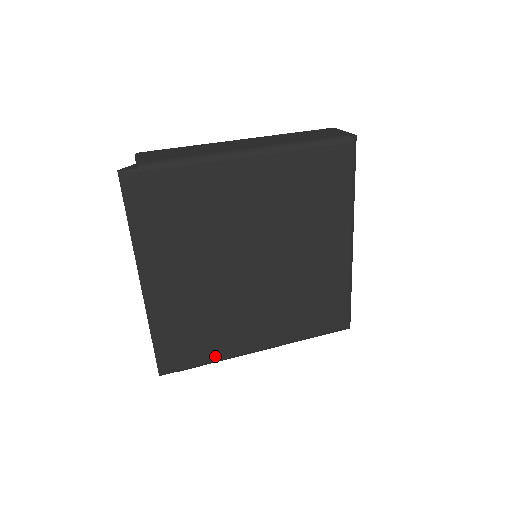
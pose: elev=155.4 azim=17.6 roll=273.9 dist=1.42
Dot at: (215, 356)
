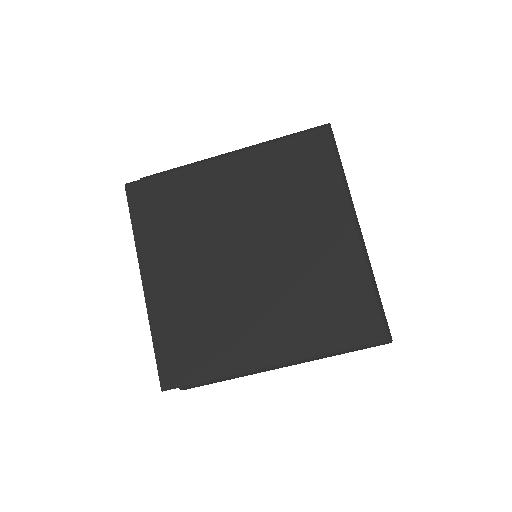
Dot at: (219, 369)
